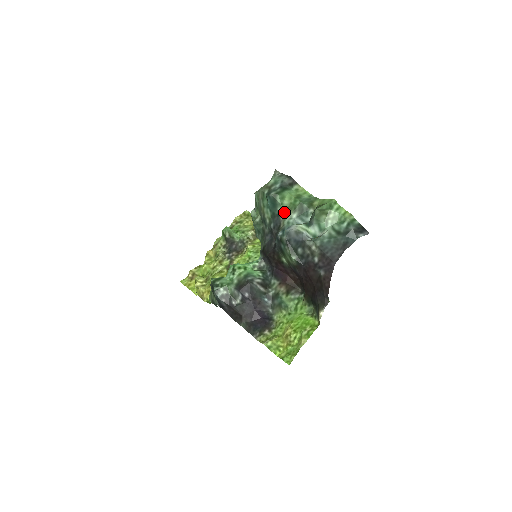
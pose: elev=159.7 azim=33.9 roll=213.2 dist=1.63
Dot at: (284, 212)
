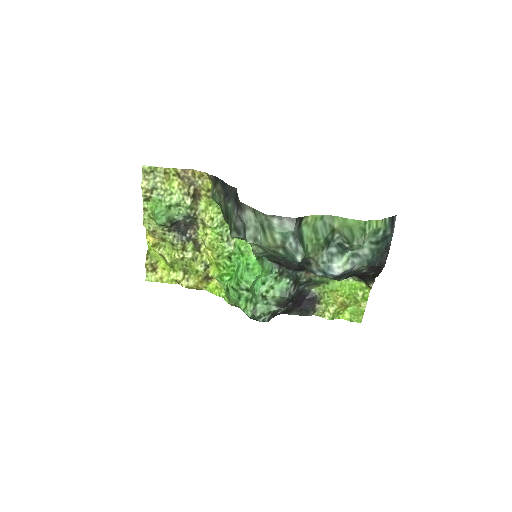
Dot at: (313, 257)
